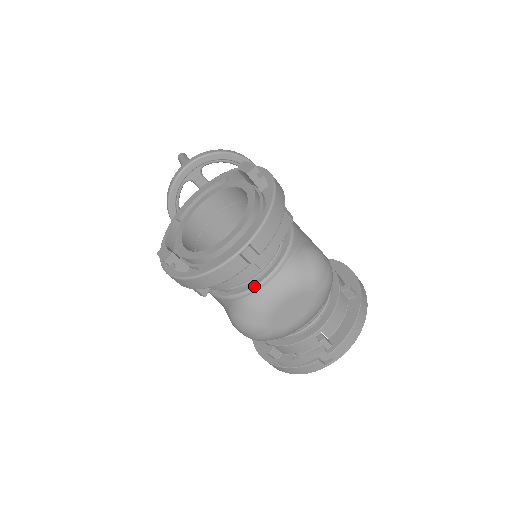
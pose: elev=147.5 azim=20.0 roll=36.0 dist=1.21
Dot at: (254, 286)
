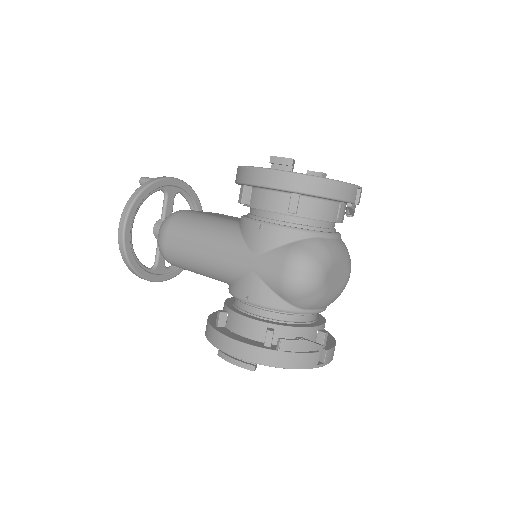
Dot at: (329, 233)
